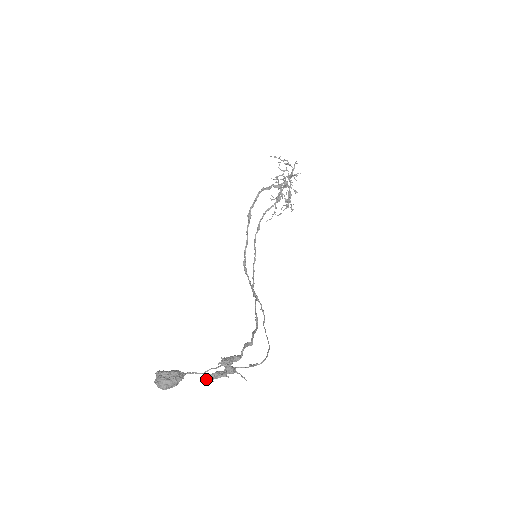
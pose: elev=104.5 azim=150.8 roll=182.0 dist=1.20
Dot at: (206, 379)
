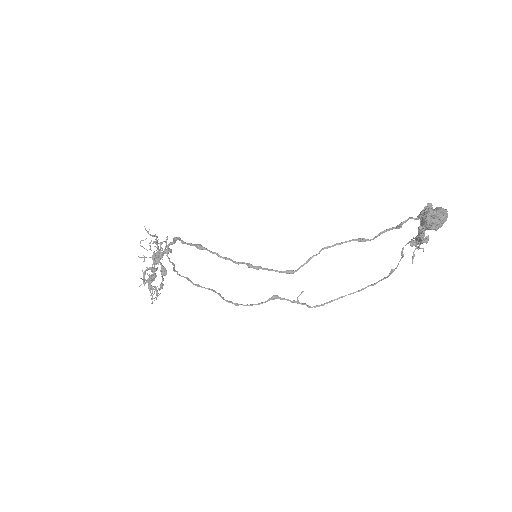
Dot at: (424, 240)
